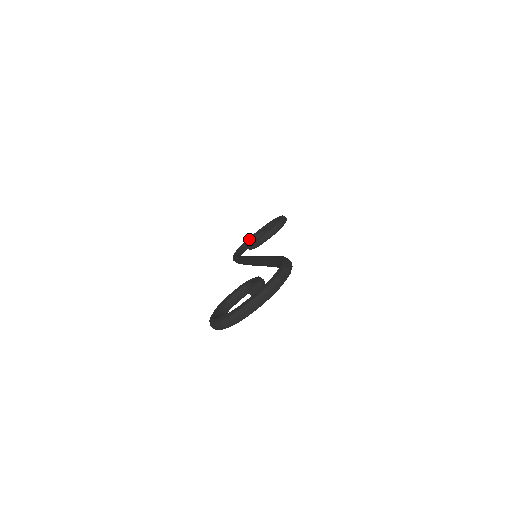
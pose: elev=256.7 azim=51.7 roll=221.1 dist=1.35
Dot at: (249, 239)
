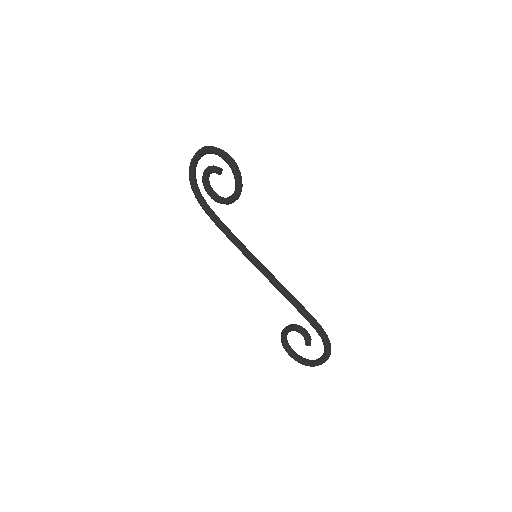
Dot at: (193, 167)
